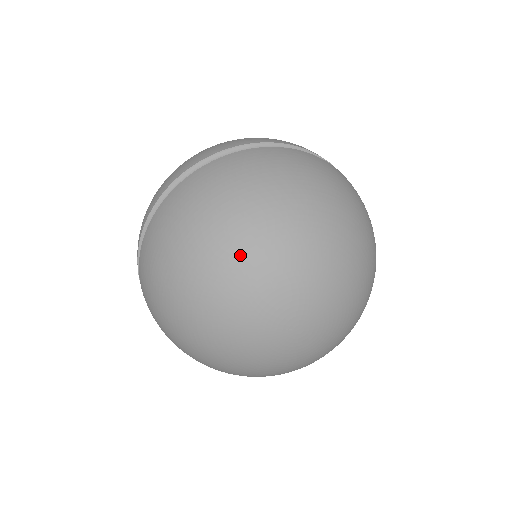
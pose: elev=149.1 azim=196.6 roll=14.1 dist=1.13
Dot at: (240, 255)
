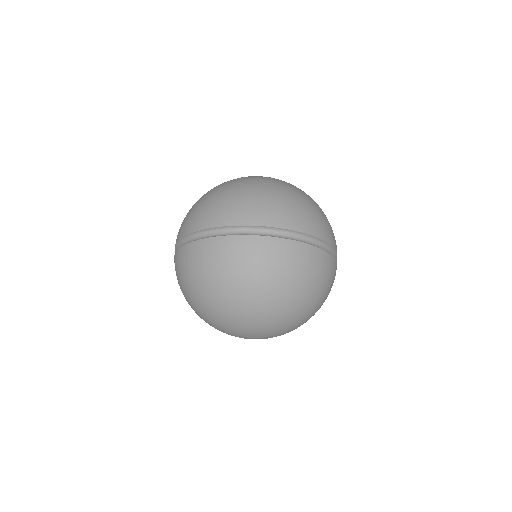
Dot at: (245, 308)
